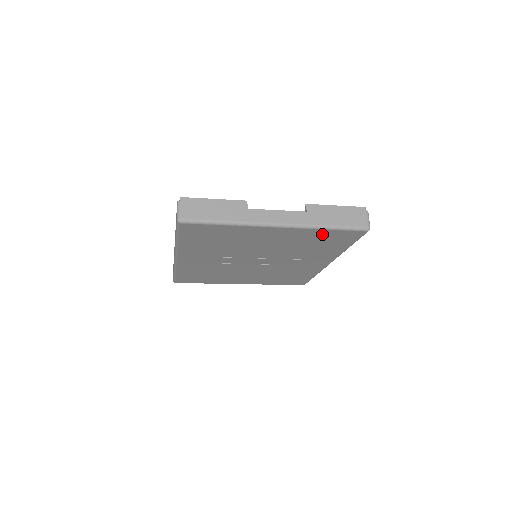
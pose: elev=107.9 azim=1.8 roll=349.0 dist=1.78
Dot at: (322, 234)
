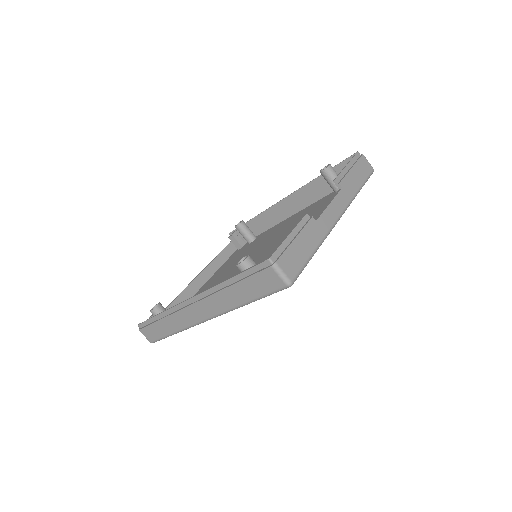
Dot at: occluded
